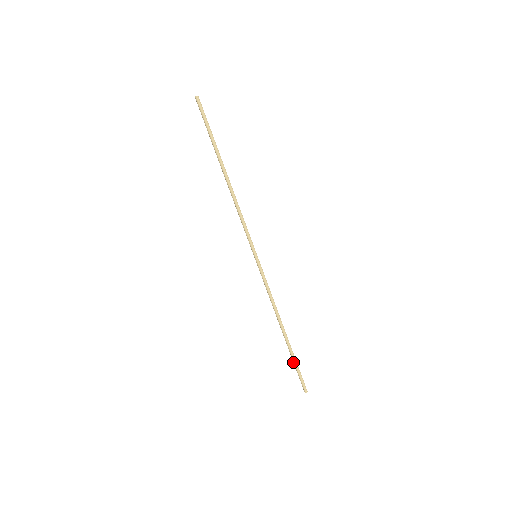
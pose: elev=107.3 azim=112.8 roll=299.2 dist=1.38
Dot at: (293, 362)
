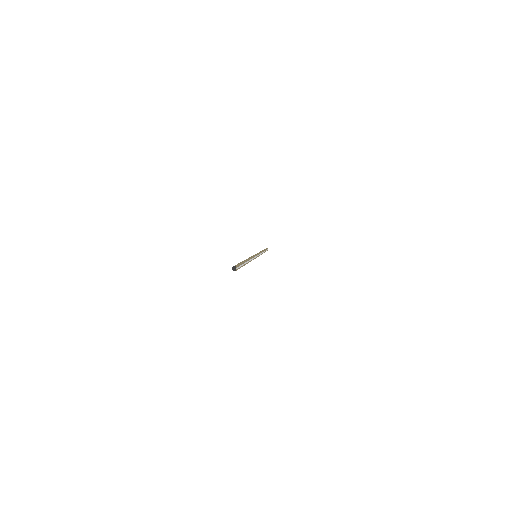
Dot at: occluded
